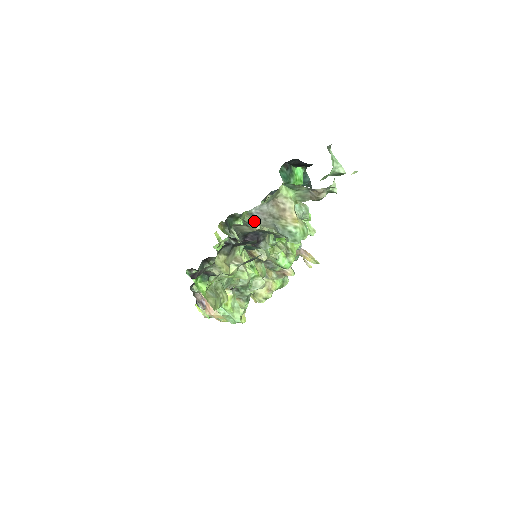
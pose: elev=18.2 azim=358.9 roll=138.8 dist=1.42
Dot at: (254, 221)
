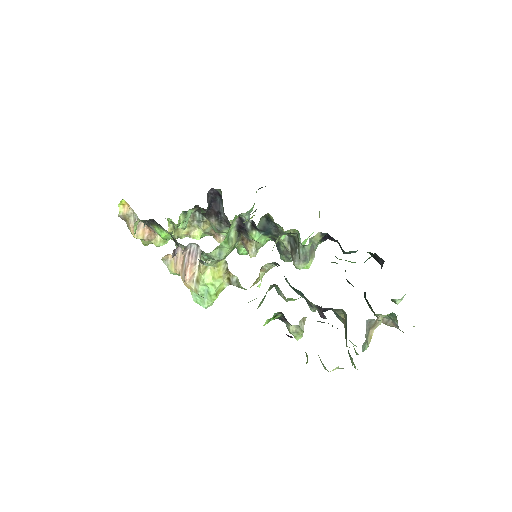
Dot at: occluded
